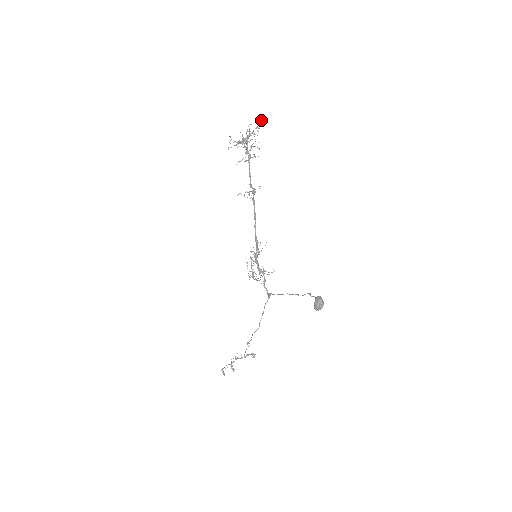
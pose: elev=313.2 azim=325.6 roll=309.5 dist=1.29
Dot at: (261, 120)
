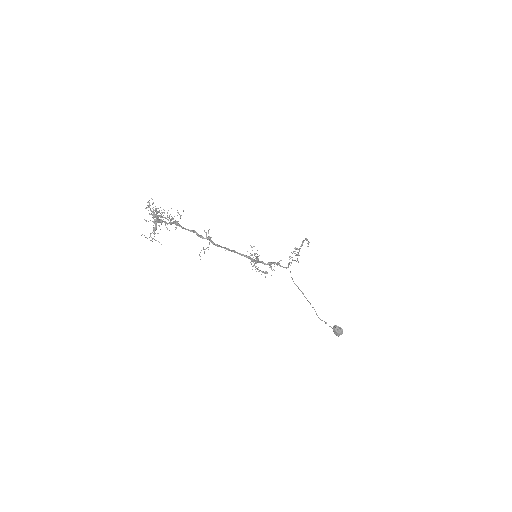
Dot at: (152, 203)
